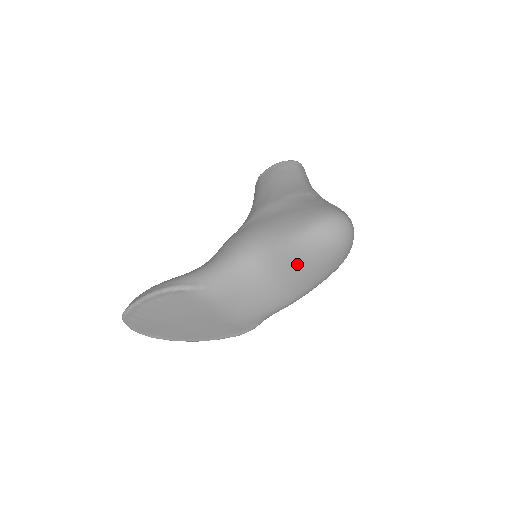
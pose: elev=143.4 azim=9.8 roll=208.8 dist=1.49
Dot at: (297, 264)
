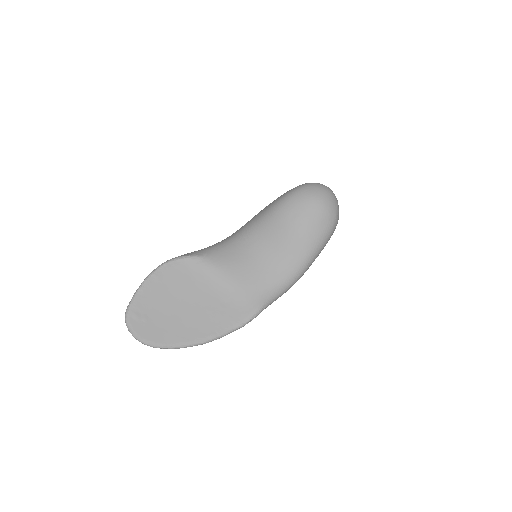
Dot at: (285, 226)
